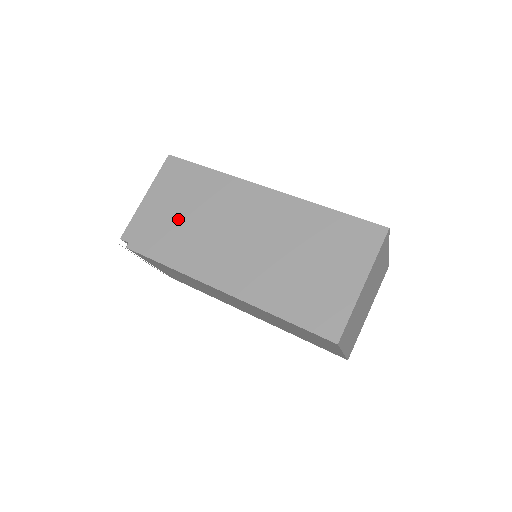
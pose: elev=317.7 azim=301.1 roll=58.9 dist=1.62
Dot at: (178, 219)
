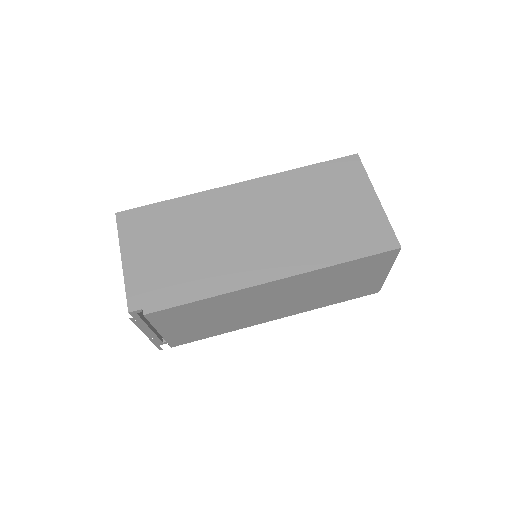
Dot at: (178, 256)
